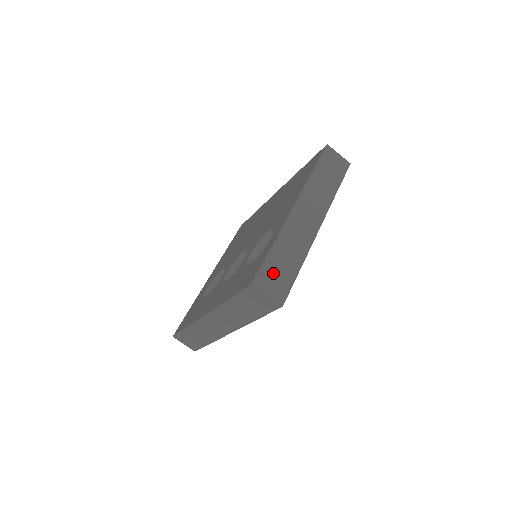
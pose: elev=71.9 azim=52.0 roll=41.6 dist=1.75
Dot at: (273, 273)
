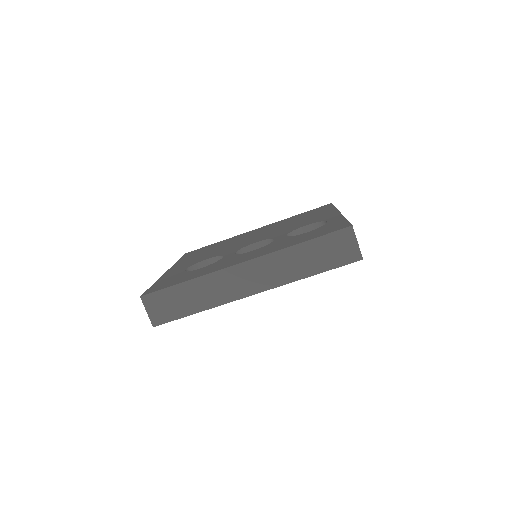
Dot at: occluded
